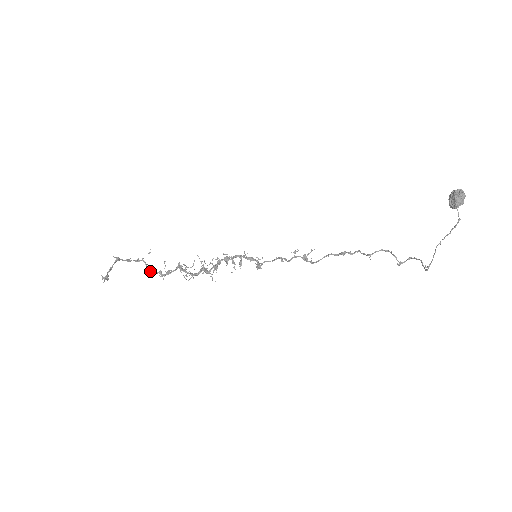
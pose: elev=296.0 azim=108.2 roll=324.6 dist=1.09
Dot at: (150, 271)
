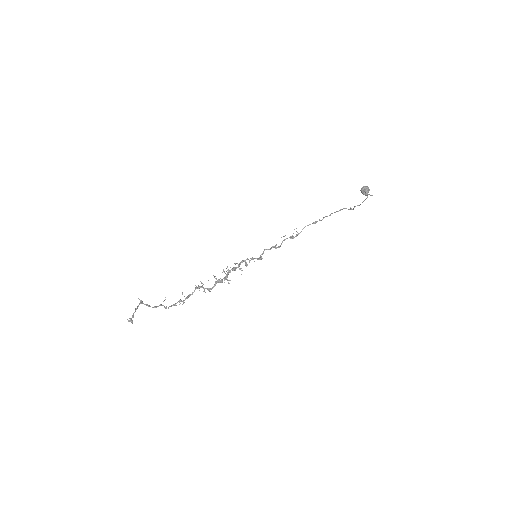
Dot at: (170, 306)
